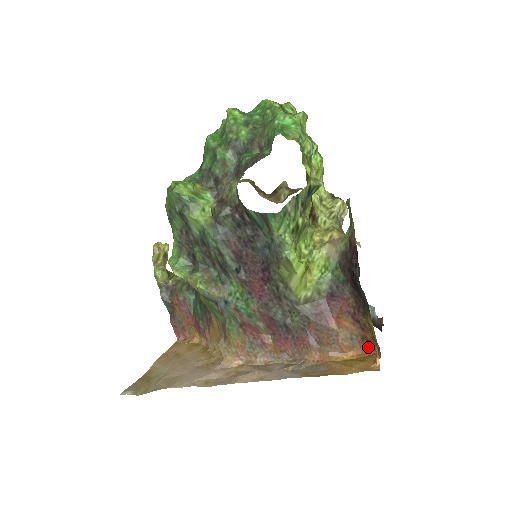
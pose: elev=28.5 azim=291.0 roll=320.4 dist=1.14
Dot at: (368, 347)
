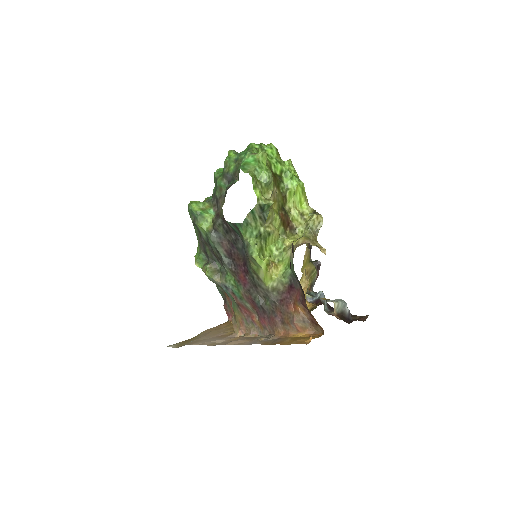
Dot at: (318, 330)
